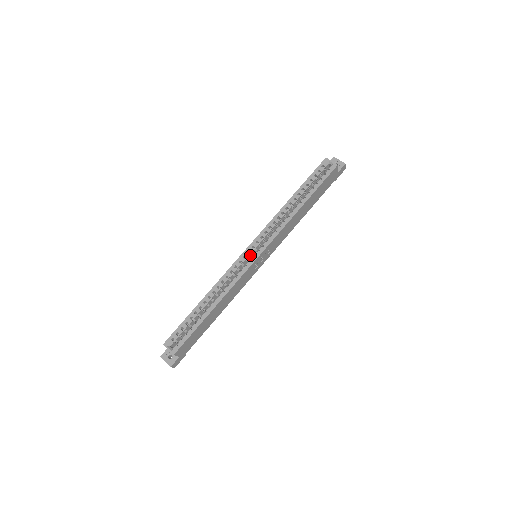
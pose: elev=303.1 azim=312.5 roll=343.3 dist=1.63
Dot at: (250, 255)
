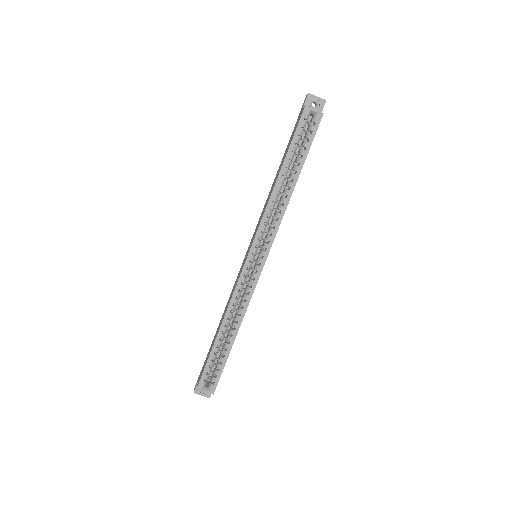
Dot at: (252, 262)
